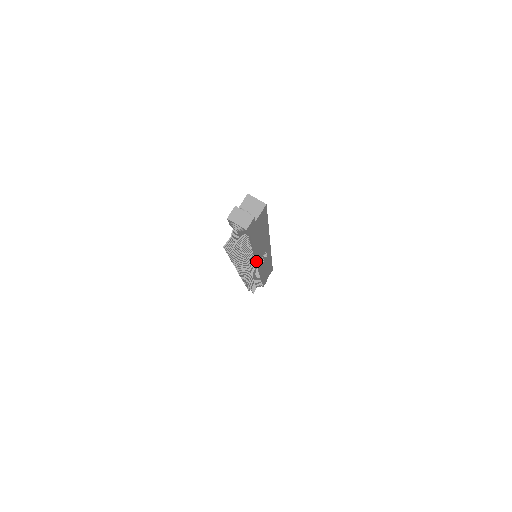
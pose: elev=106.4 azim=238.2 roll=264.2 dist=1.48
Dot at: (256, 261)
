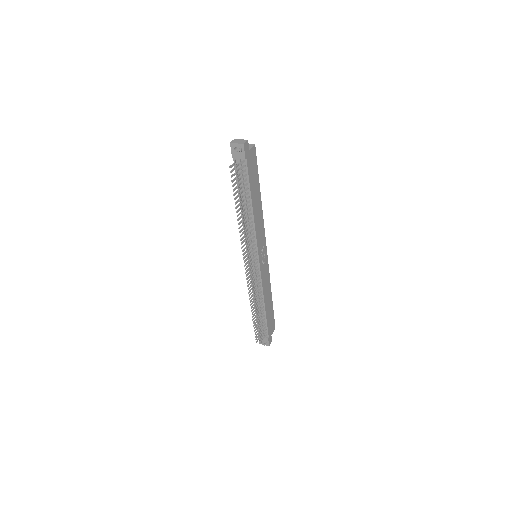
Dot at: (256, 245)
